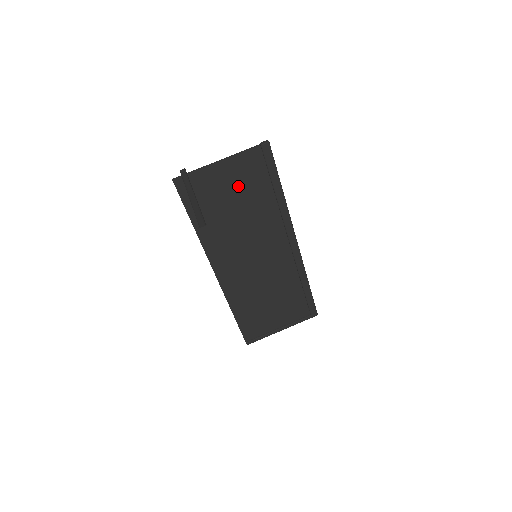
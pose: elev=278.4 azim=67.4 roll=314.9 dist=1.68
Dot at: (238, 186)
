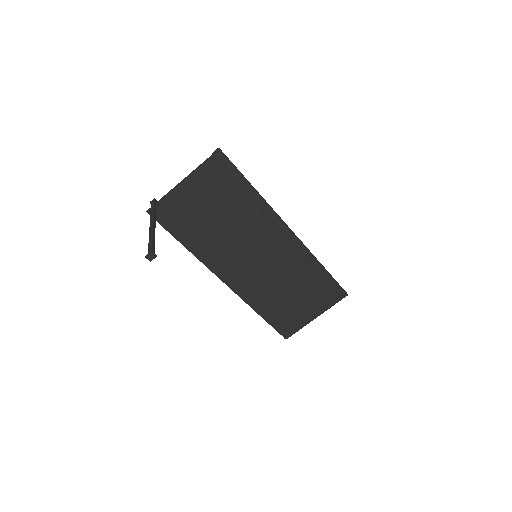
Dot at: (209, 198)
